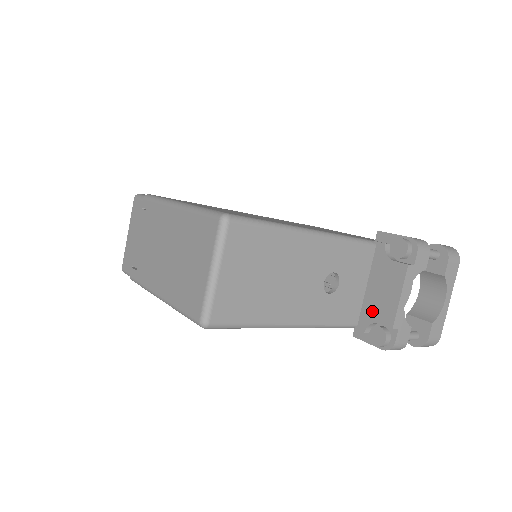
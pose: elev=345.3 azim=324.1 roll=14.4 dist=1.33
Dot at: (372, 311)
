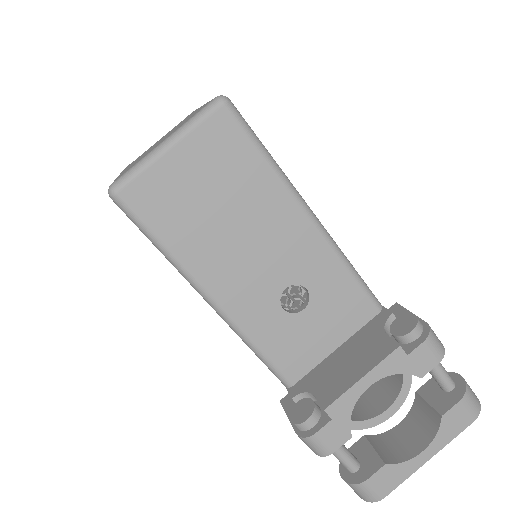
Dot at: (320, 378)
